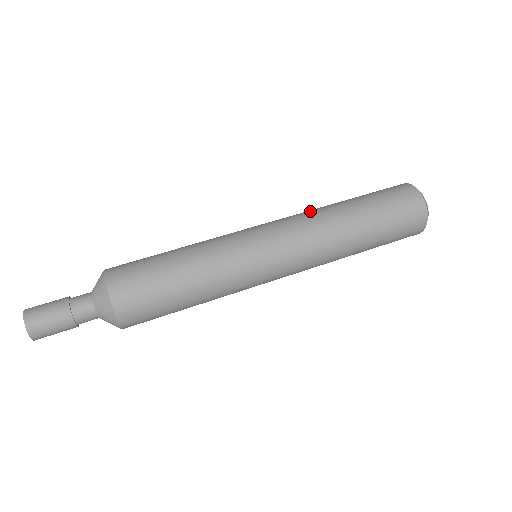
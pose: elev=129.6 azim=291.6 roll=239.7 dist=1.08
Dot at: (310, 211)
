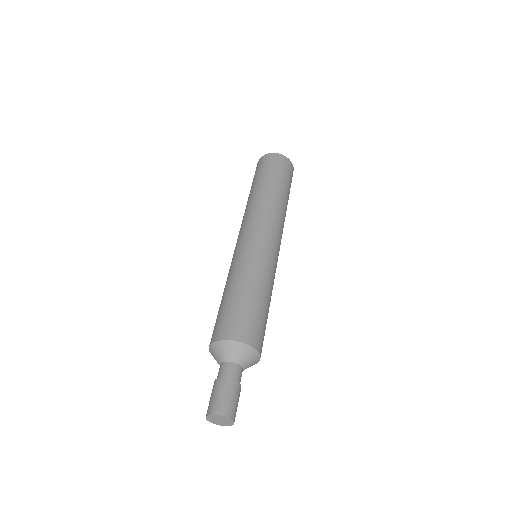
Dot at: occluded
